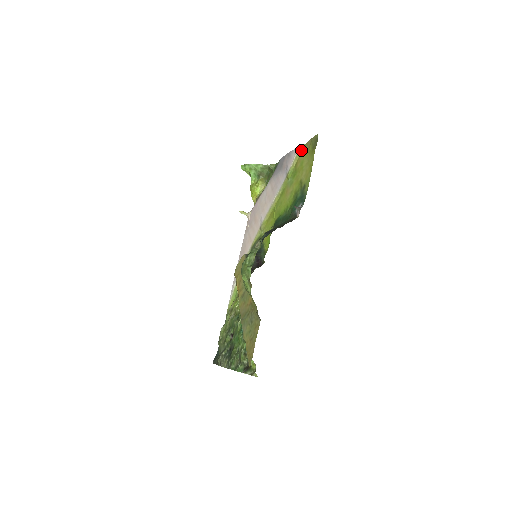
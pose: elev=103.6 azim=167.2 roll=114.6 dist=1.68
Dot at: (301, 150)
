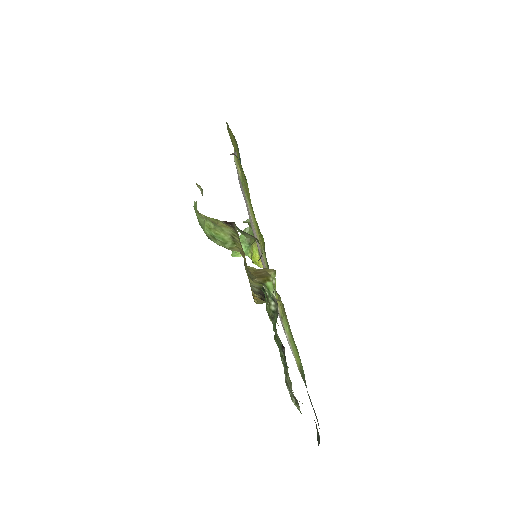
Dot at: (235, 157)
